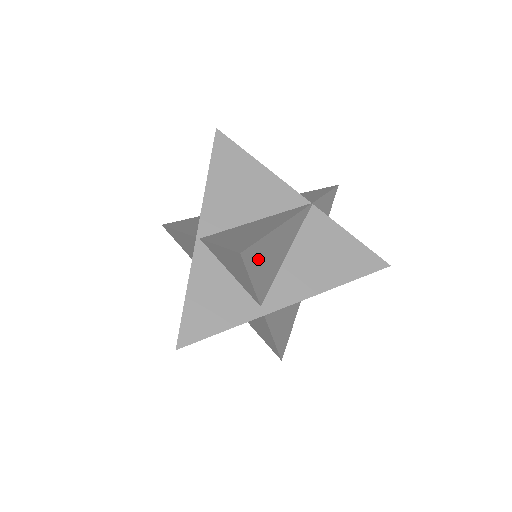
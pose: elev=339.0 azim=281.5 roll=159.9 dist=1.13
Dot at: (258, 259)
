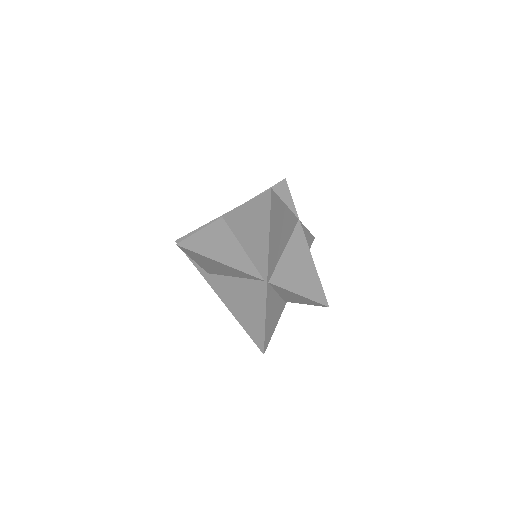
Dot at: occluded
